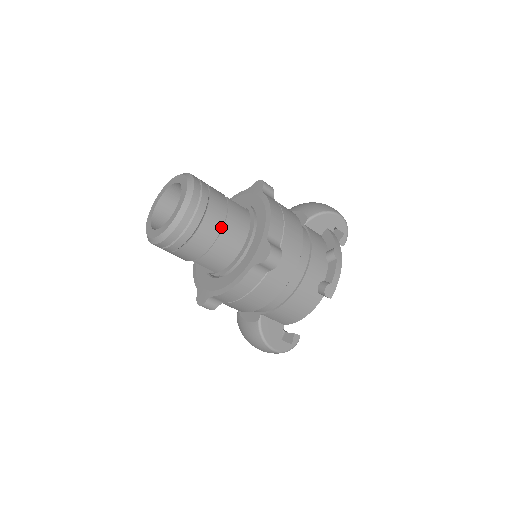
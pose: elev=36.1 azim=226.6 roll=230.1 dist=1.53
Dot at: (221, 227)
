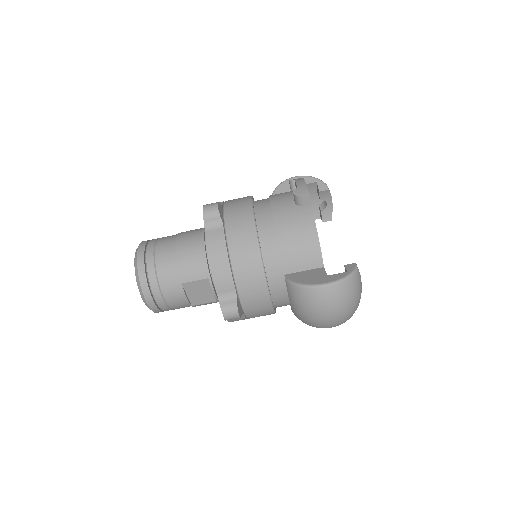
Dot at: (175, 241)
